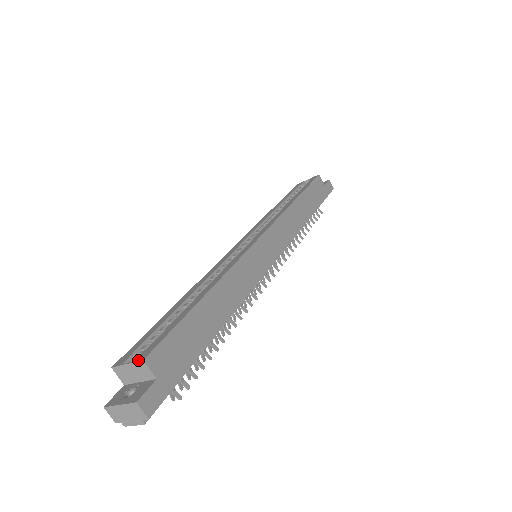
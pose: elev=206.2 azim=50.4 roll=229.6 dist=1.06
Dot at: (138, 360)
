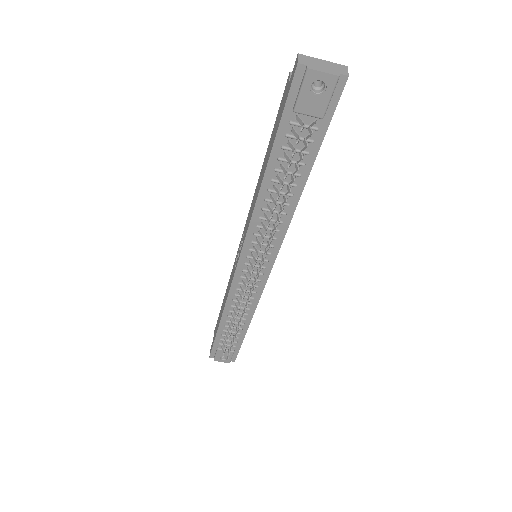
Dot at: occluded
